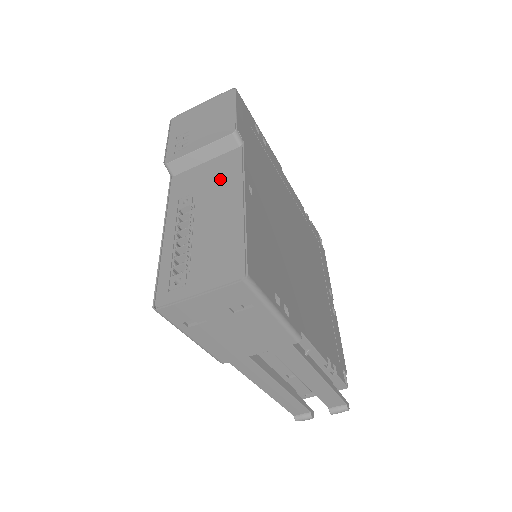
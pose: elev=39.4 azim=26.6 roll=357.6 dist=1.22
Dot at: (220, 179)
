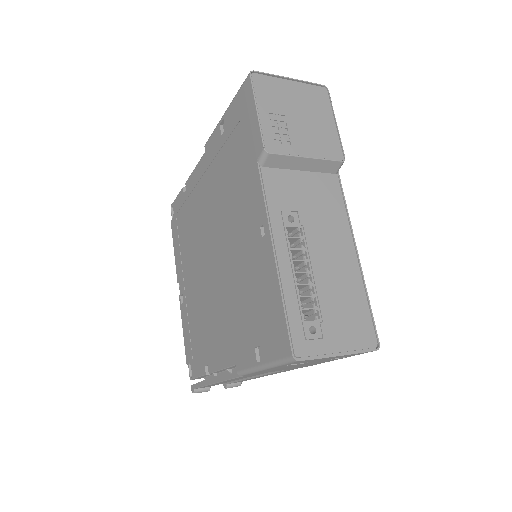
Dot at: (325, 209)
